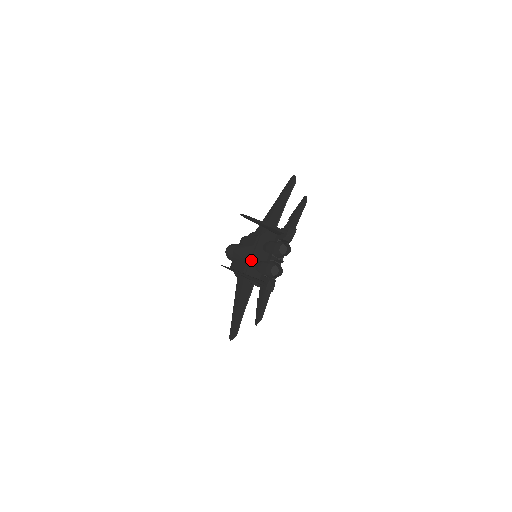
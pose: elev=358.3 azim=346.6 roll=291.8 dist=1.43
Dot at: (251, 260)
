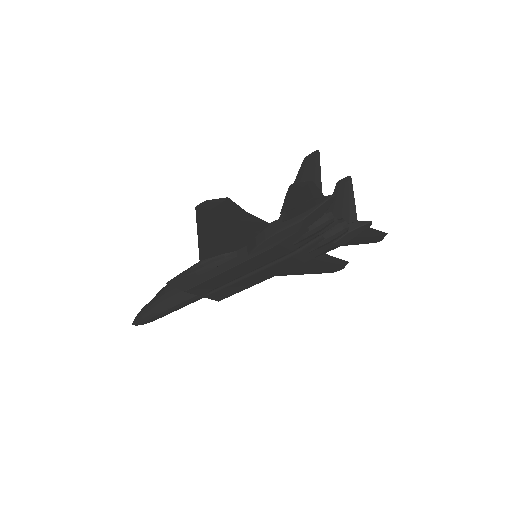
Dot at: occluded
